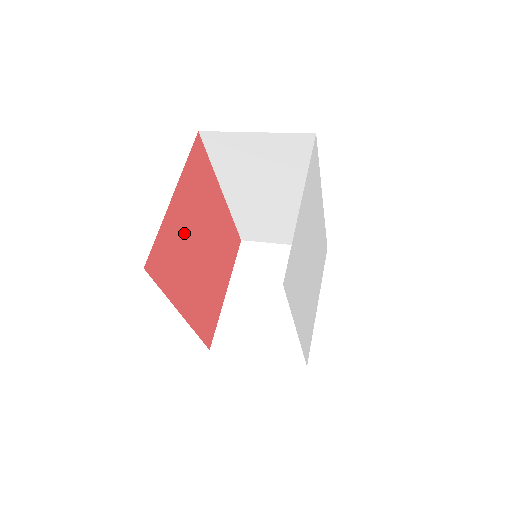
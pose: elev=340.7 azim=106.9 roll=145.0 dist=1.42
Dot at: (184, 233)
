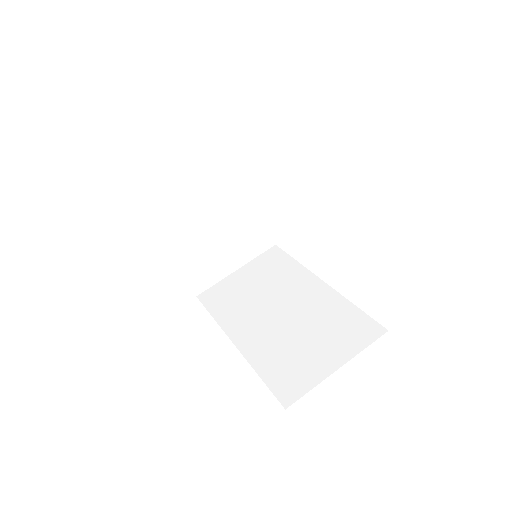
Dot at: occluded
